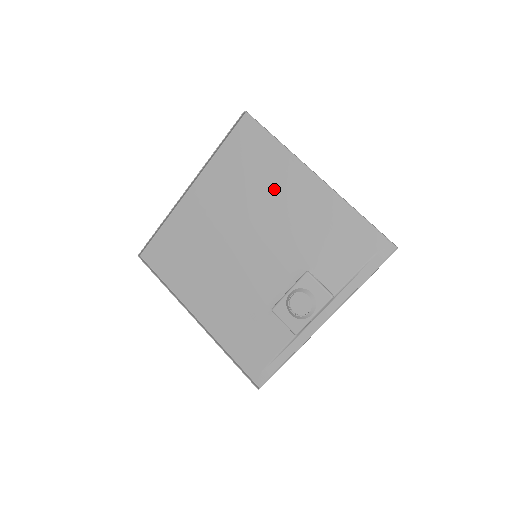
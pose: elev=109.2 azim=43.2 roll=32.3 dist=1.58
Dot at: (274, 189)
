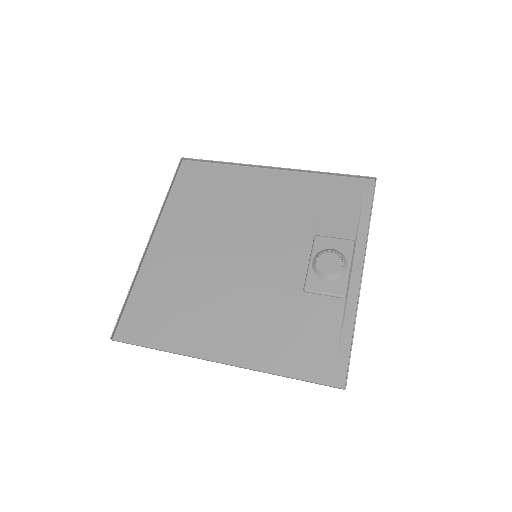
Dot at: (241, 196)
